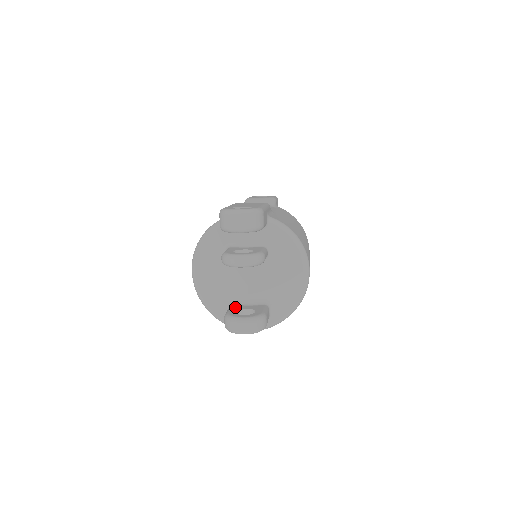
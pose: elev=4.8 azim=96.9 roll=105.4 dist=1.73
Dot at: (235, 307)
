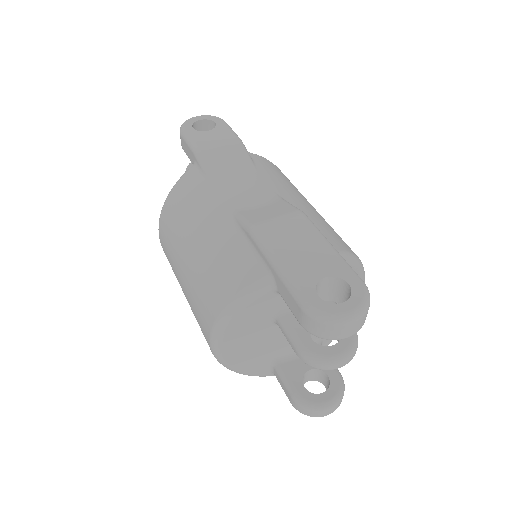
Dot at: (291, 372)
